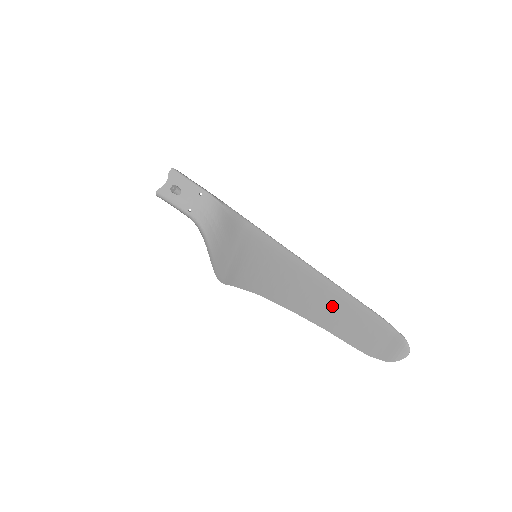
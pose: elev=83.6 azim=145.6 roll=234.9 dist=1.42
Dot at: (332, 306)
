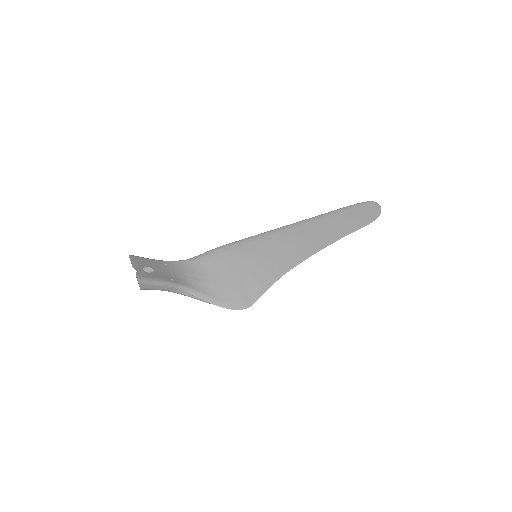
Dot at: (329, 225)
